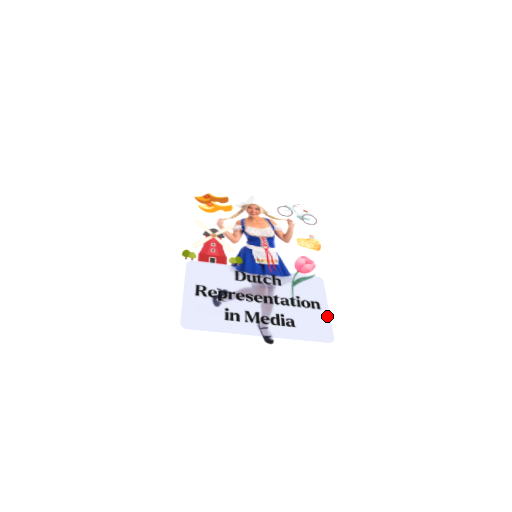
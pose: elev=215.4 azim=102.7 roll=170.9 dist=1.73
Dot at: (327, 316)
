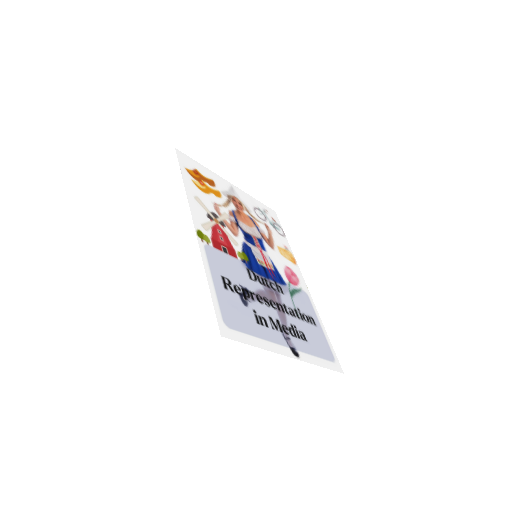
Dot at: (323, 334)
